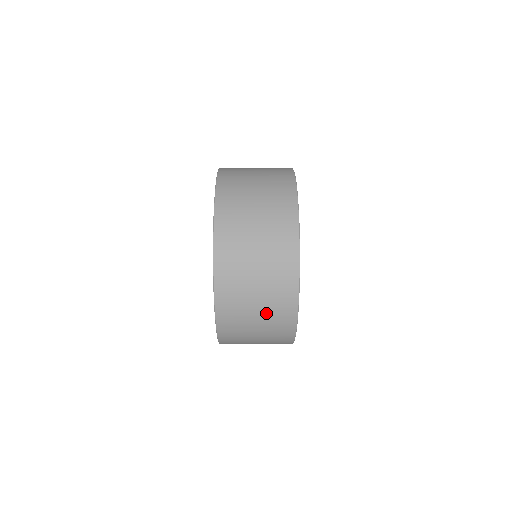
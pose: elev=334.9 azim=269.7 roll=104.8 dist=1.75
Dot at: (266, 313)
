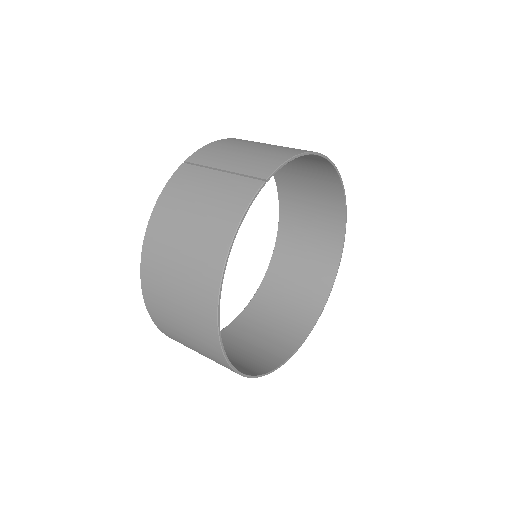
Dot at: occluded
